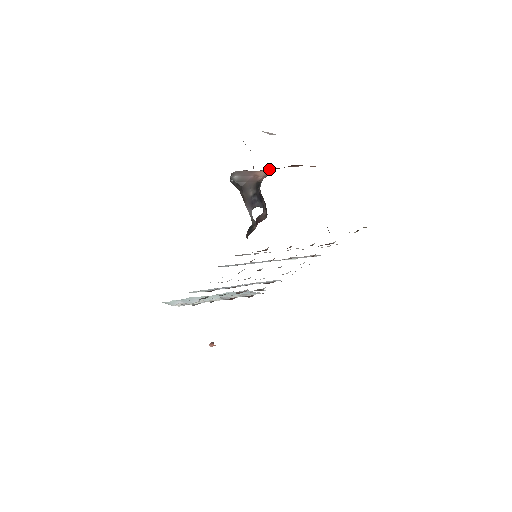
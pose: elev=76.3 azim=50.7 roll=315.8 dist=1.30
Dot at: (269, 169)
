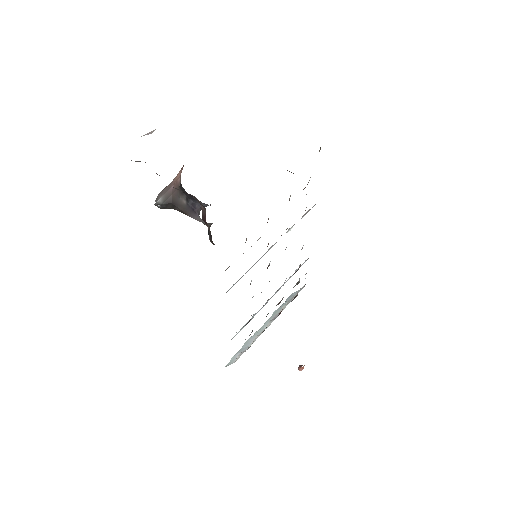
Dot at: occluded
